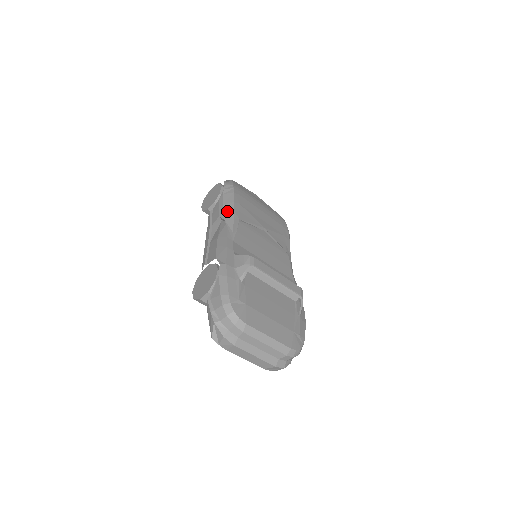
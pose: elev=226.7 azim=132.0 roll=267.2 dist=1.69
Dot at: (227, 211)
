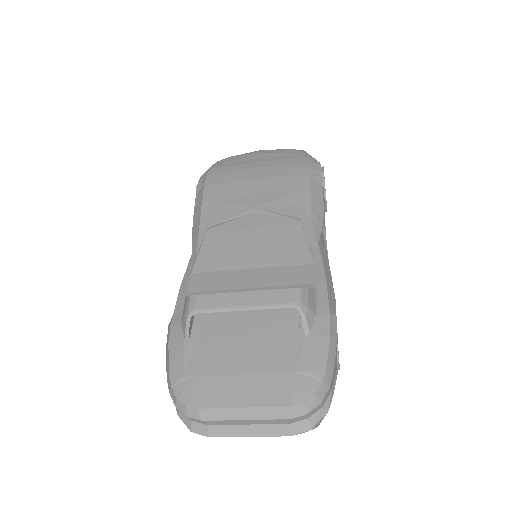
Dot at: (195, 224)
